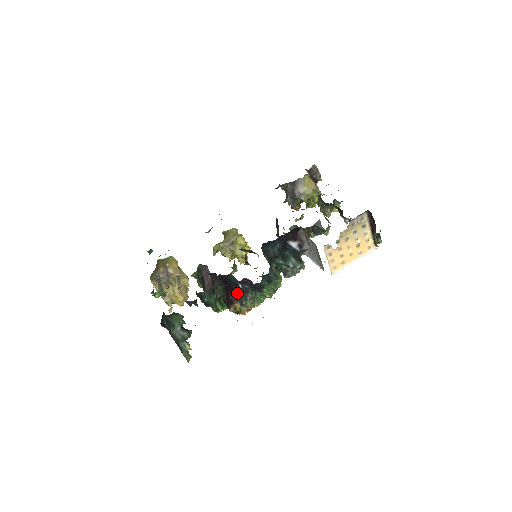
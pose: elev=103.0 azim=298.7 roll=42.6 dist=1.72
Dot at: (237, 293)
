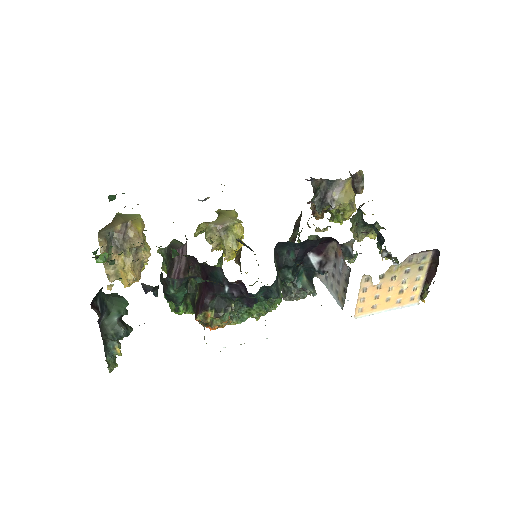
Dot at: (217, 297)
